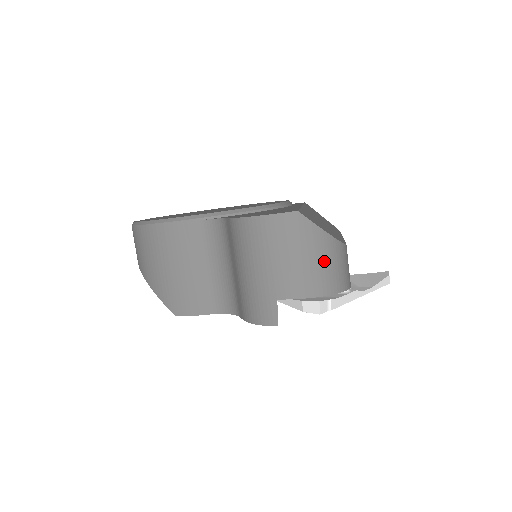
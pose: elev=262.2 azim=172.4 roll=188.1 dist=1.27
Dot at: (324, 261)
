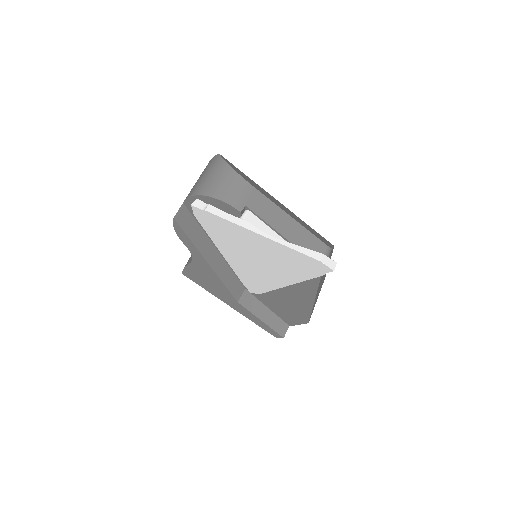
Dot at: (215, 177)
